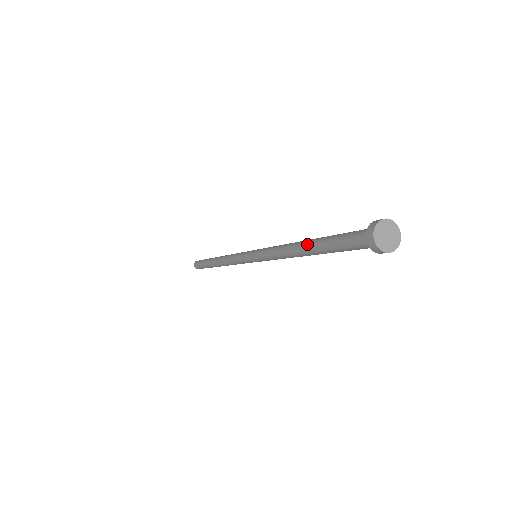
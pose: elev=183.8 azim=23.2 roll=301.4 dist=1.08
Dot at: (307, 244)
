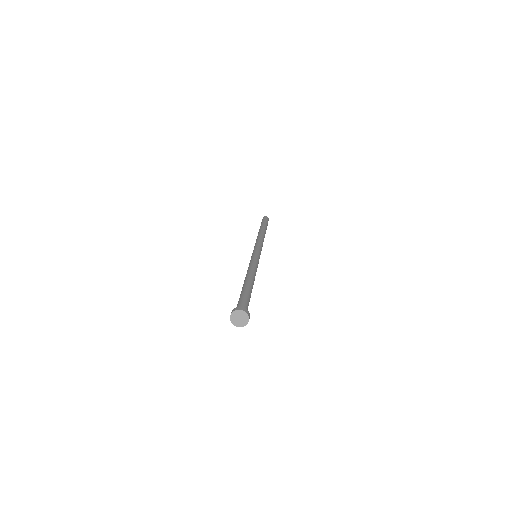
Dot at: (245, 282)
